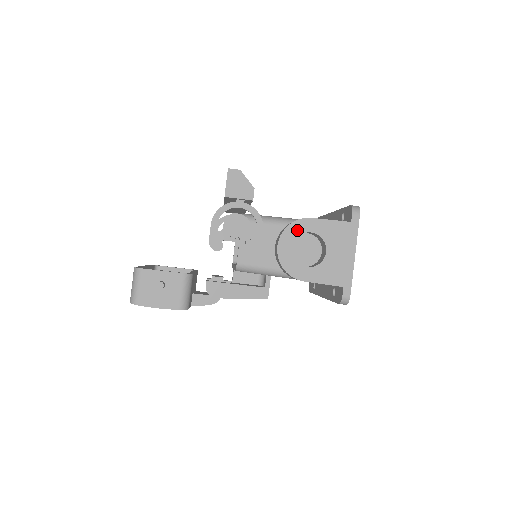
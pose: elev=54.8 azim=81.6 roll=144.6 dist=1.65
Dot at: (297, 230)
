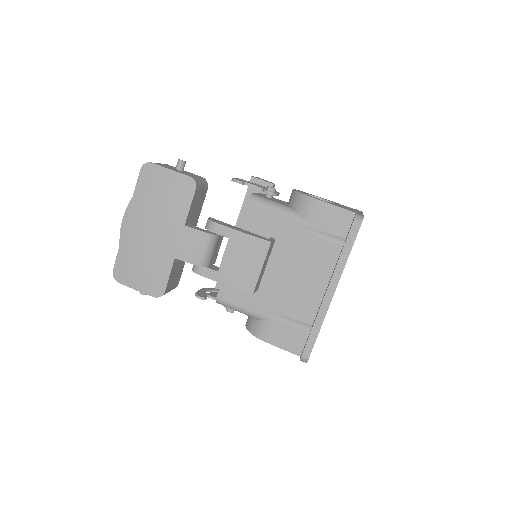
Dot at: (310, 194)
